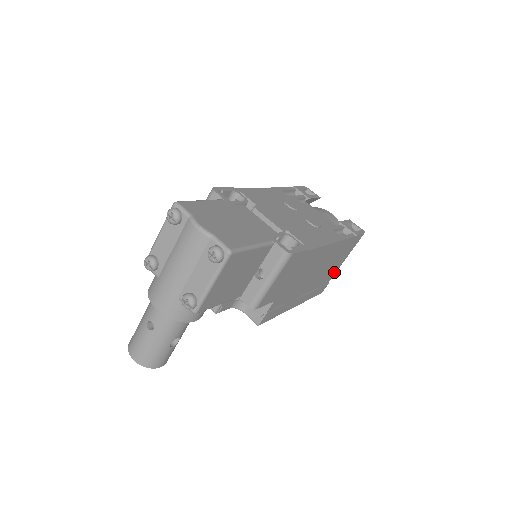
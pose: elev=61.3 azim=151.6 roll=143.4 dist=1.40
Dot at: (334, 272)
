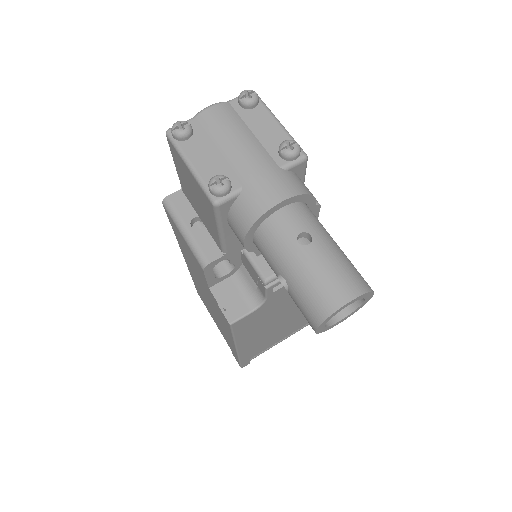
Dot at: occluded
